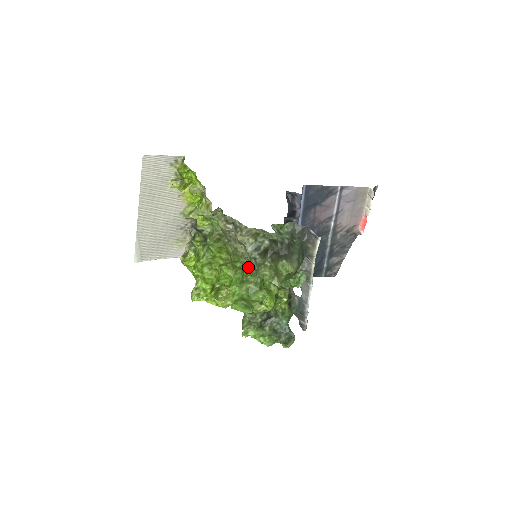
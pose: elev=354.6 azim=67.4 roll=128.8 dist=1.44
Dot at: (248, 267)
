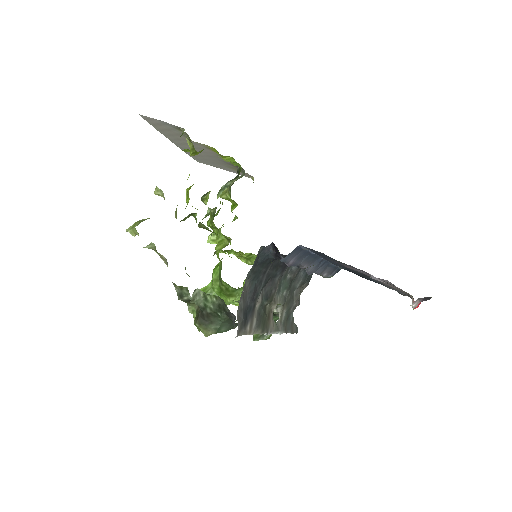
Dot at: occluded
